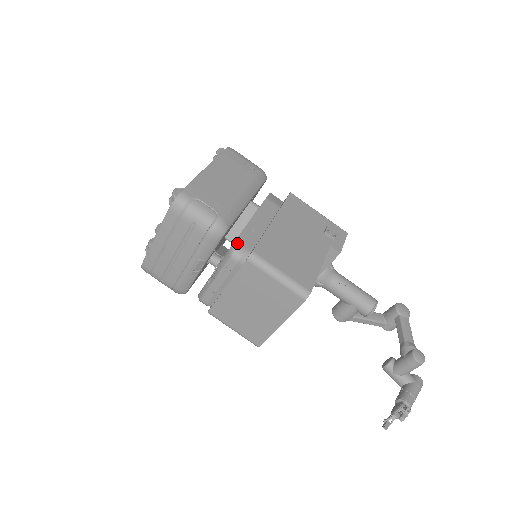
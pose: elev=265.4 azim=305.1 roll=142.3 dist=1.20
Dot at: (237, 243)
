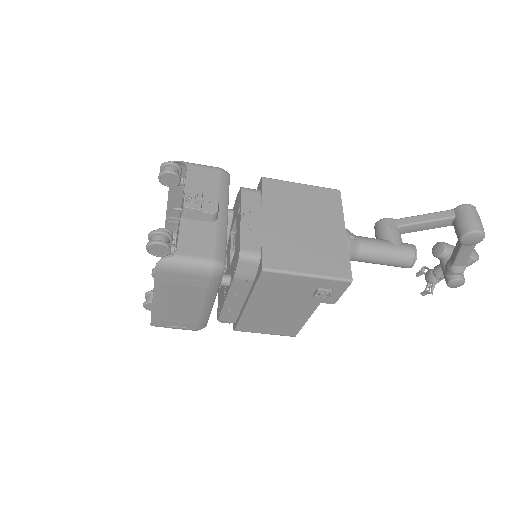
Dot at: (220, 321)
